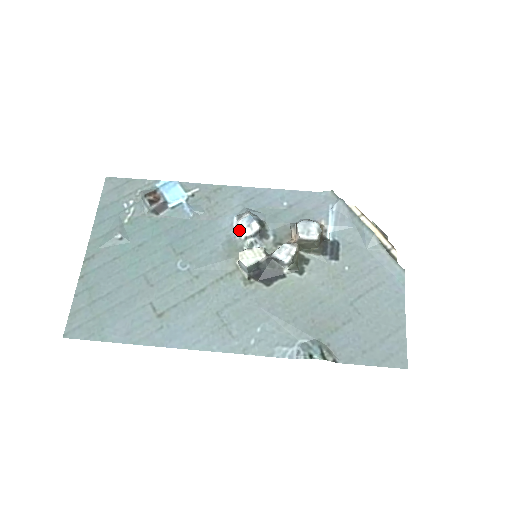
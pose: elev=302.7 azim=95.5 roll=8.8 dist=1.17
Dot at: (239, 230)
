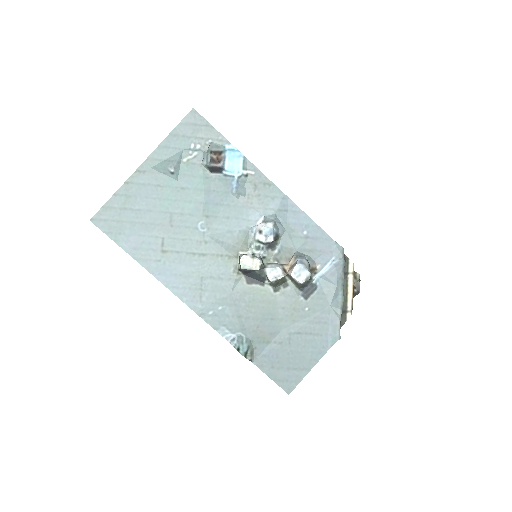
Dot at: (258, 231)
